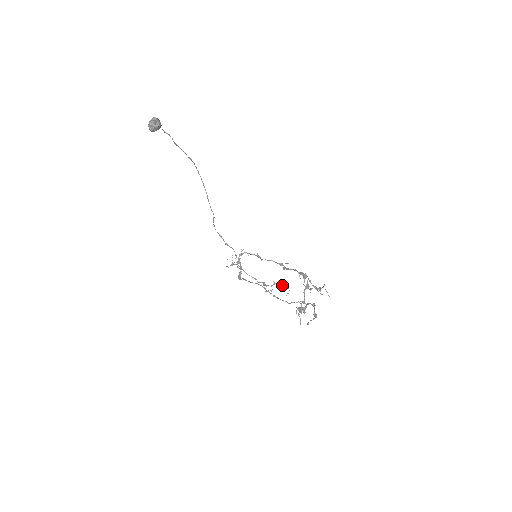
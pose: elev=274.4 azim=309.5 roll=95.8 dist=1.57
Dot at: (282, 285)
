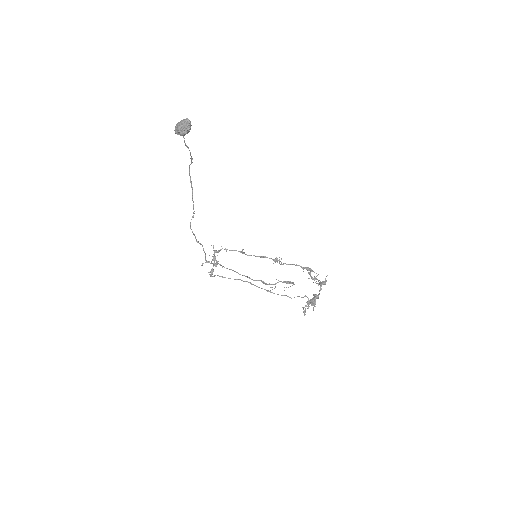
Dot at: (289, 282)
